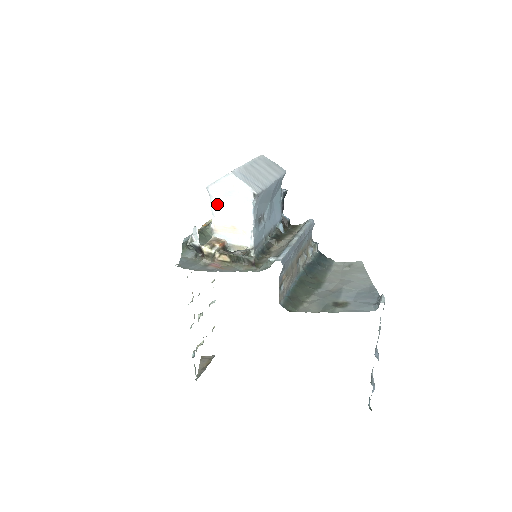
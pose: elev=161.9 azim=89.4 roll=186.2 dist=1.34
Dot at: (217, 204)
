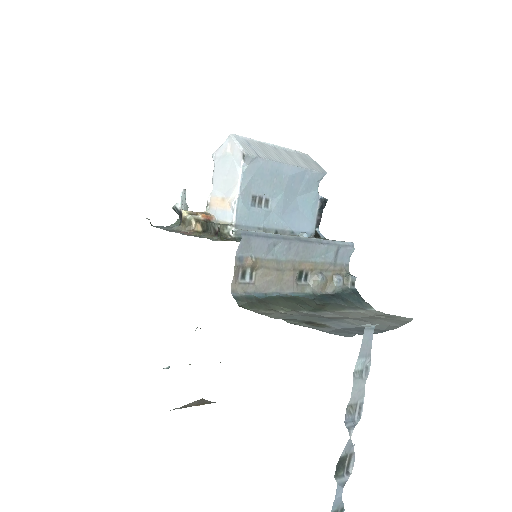
Dot at: (217, 173)
